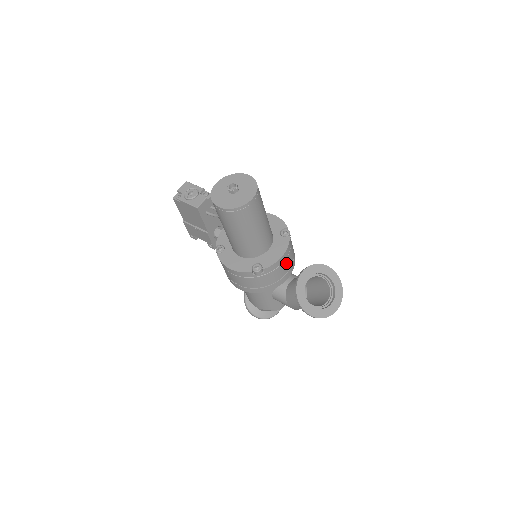
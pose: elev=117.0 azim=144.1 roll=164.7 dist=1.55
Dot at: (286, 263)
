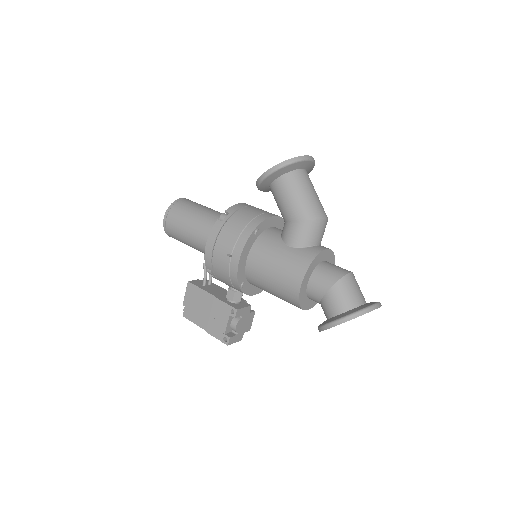
Dot at: (257, 209)
